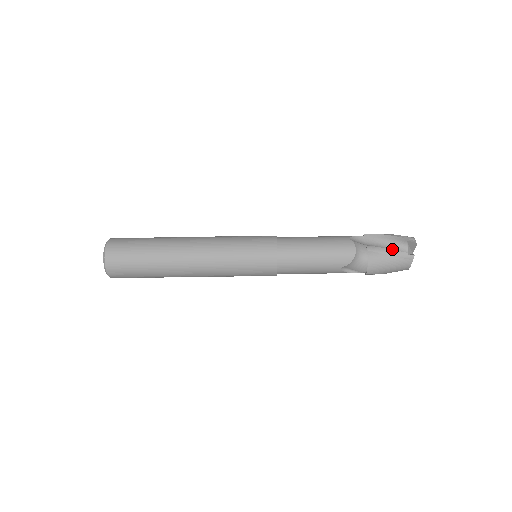
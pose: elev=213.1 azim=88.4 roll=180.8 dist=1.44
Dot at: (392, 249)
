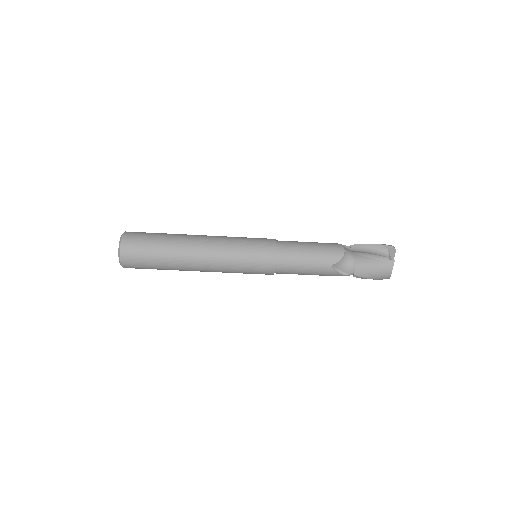
Dot at: (375, 254)
